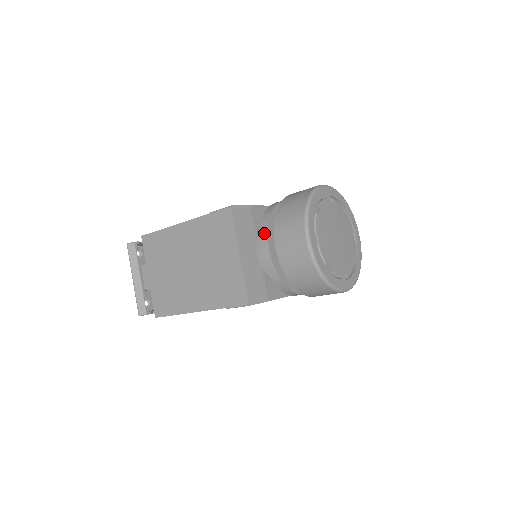
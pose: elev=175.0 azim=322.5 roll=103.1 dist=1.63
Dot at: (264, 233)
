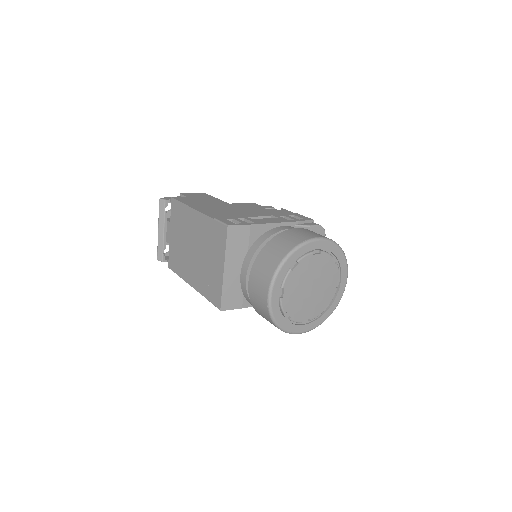
Dot at: (247, 261)
